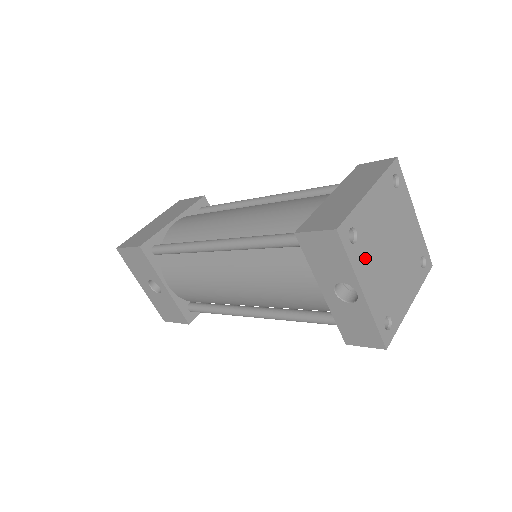
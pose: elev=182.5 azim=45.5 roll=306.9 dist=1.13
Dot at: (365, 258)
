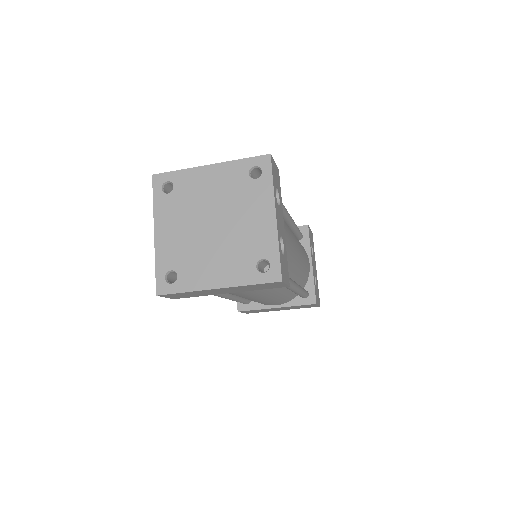
Dot at: (172, 210)
